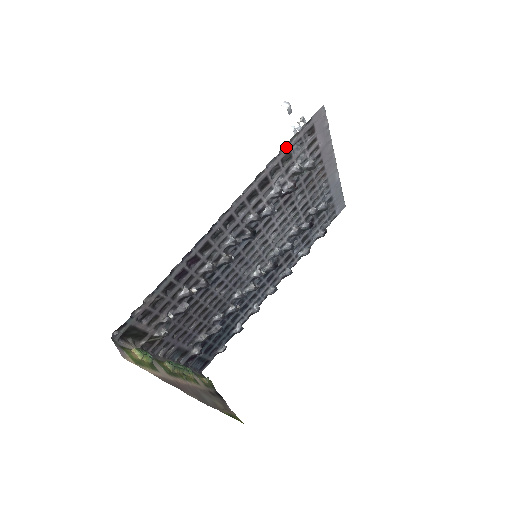
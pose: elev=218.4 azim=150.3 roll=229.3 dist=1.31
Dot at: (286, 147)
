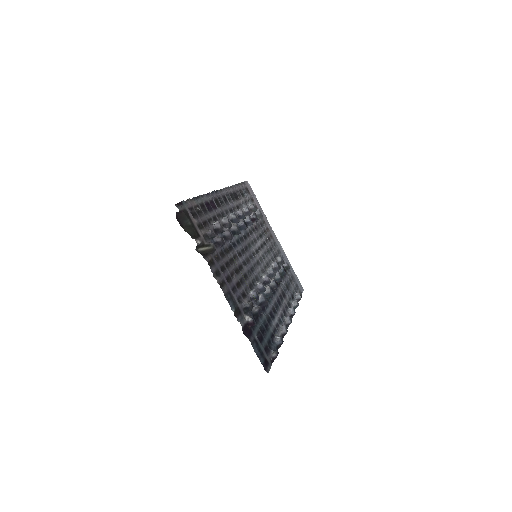
Dot at: (238, 185)
